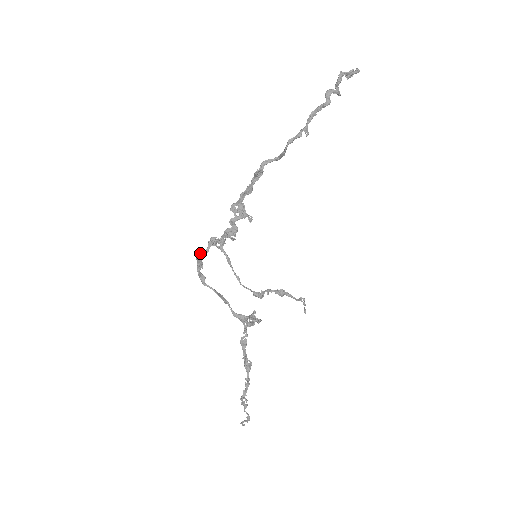
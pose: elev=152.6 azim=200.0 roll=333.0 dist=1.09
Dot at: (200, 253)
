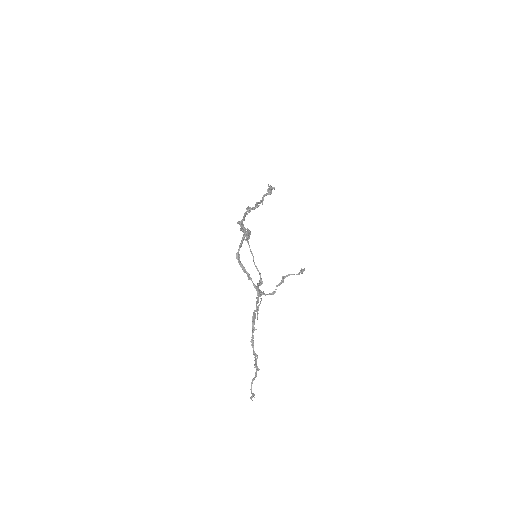
Dot at: (247, 233)
